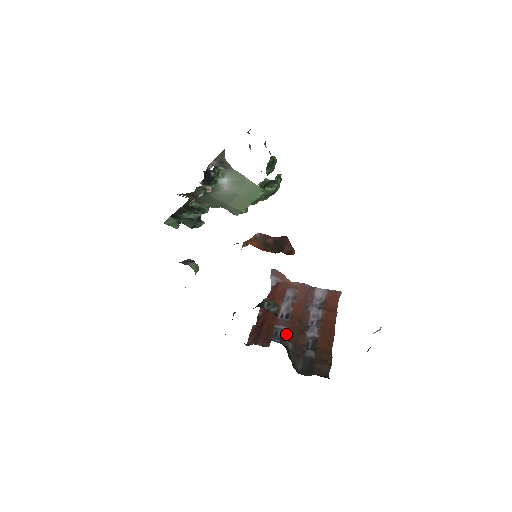
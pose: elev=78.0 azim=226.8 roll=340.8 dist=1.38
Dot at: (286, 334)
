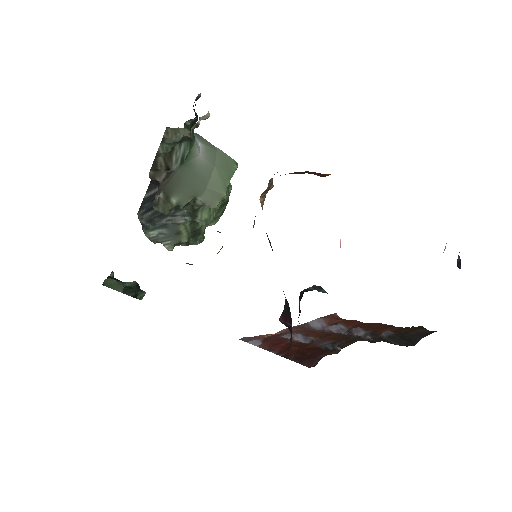
Dot at: occluded
